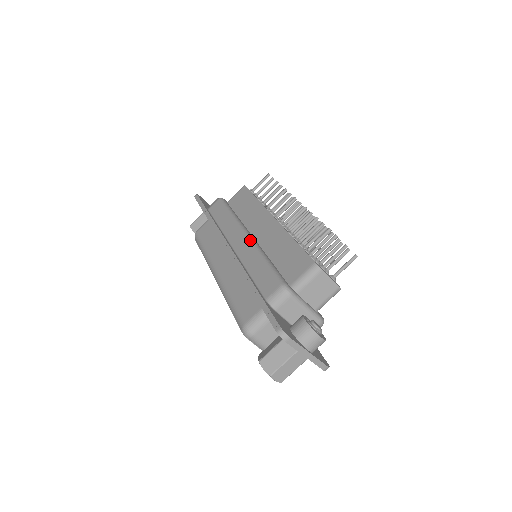
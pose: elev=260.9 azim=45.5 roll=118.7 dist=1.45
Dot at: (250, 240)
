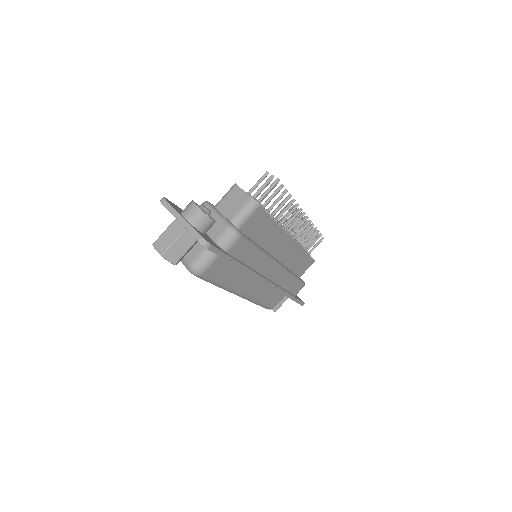
Dot at: occluded
